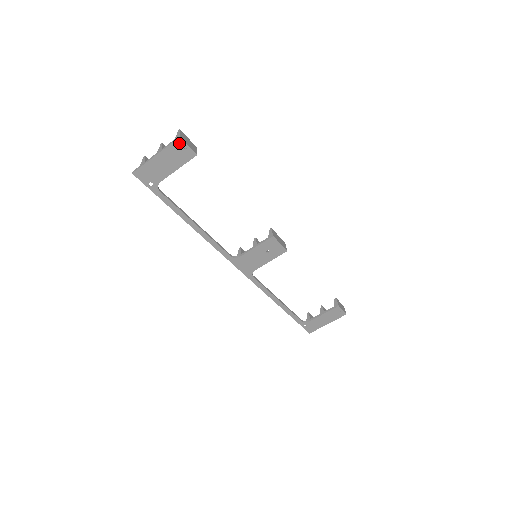
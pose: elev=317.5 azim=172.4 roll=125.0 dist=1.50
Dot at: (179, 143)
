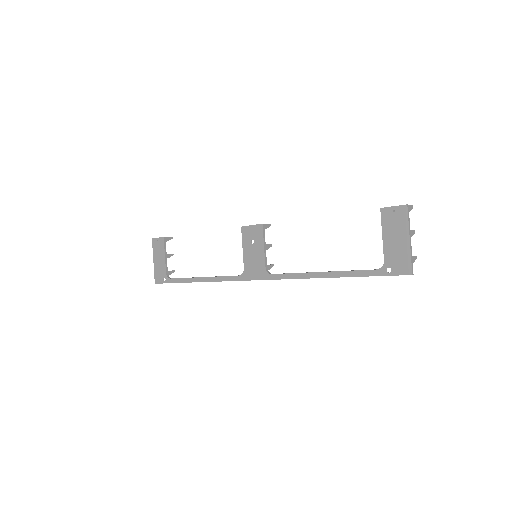
Dot at: (154, 242)
